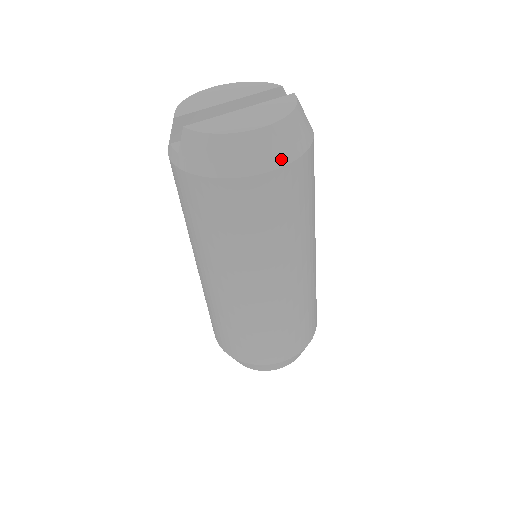
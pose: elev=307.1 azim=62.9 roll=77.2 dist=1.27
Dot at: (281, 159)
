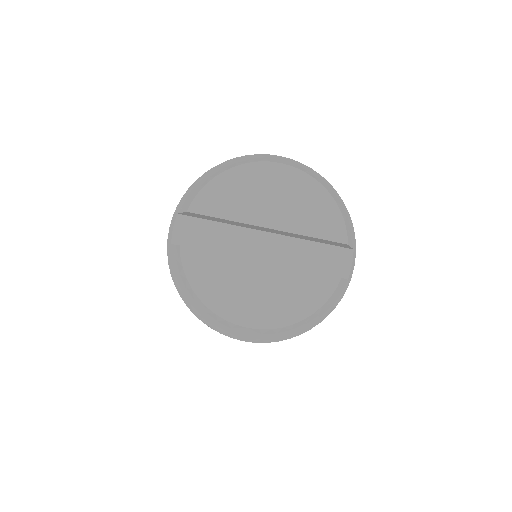
Dot at: (256, 340)
